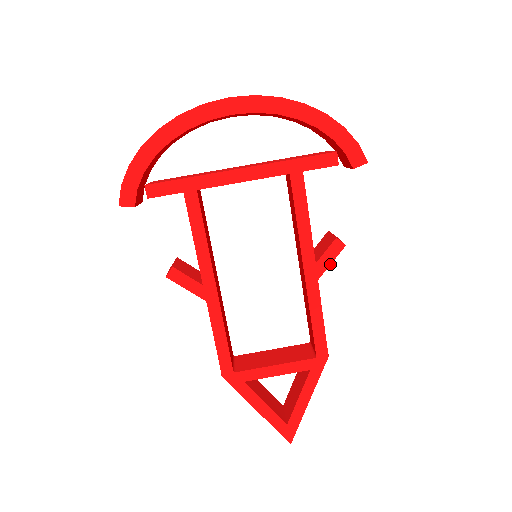
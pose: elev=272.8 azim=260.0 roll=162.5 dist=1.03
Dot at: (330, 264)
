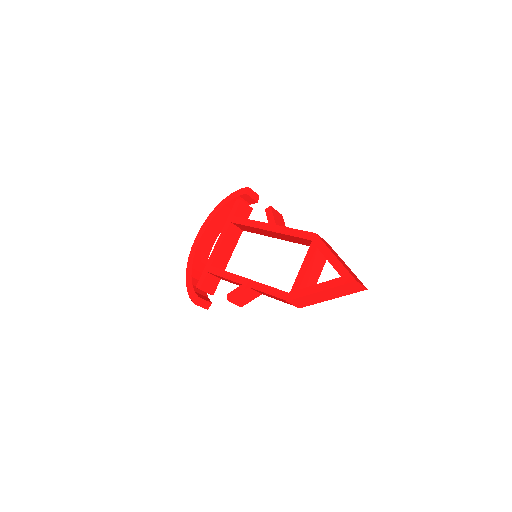
Dot at: (273, 216)
